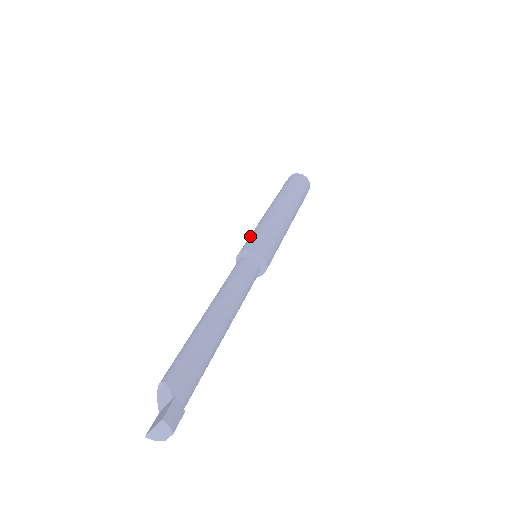
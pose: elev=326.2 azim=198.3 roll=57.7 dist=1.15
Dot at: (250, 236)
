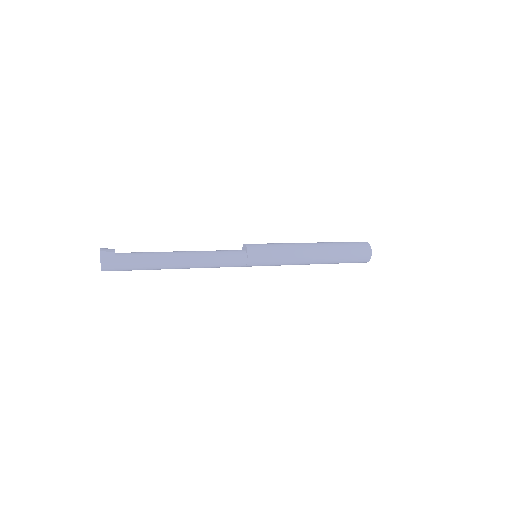
Dot at: occluded
